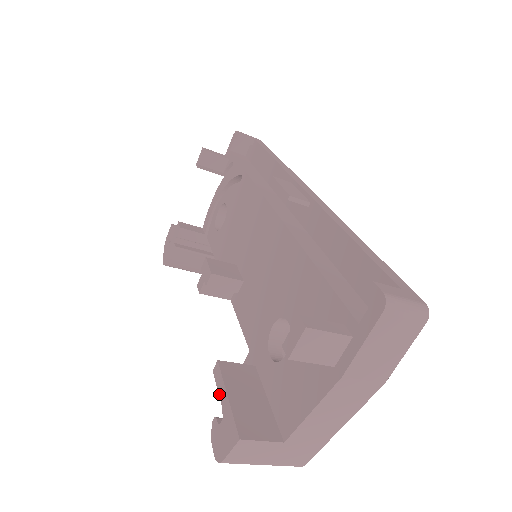
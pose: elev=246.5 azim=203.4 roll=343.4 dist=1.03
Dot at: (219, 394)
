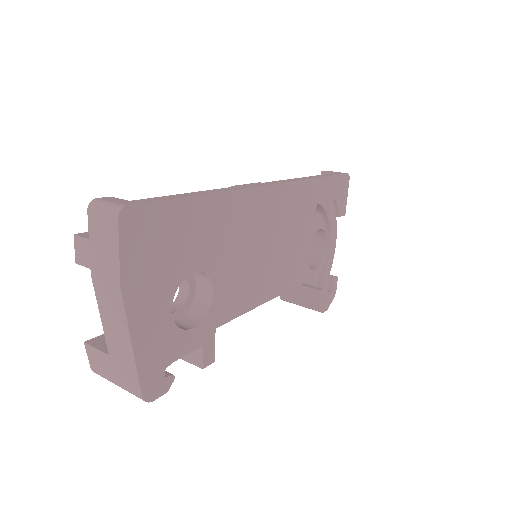
Dot at: occluded
